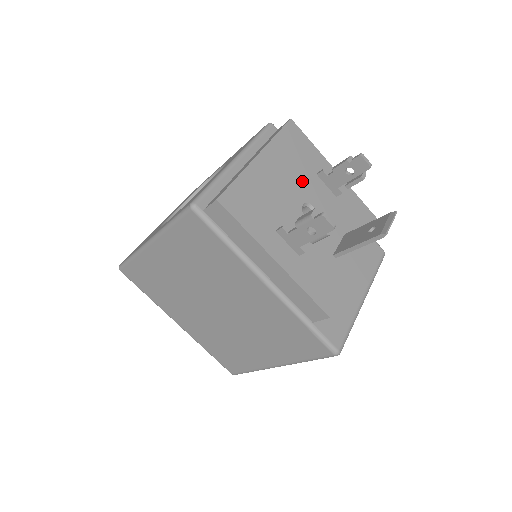
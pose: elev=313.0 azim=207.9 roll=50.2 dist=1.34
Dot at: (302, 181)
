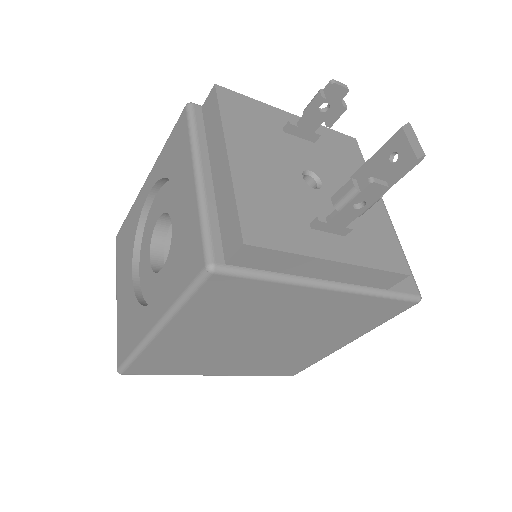
Dot at: (281, 150)
